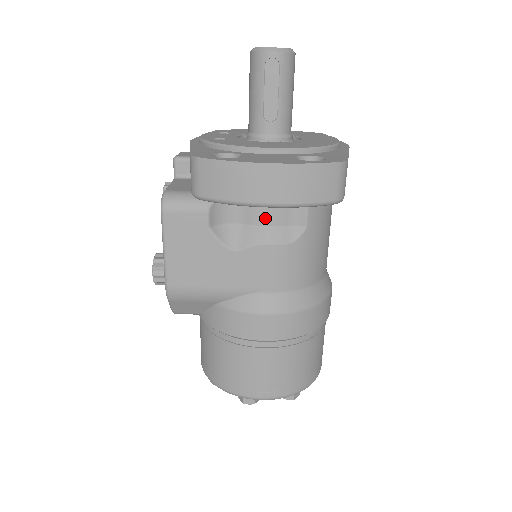
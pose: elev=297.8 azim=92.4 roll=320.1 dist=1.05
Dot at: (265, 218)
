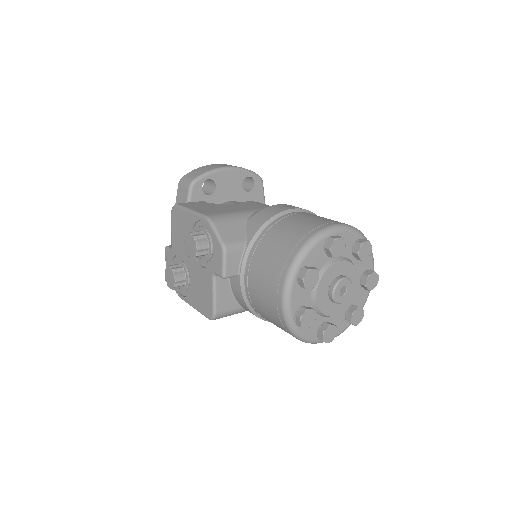
Dot at: occluded
